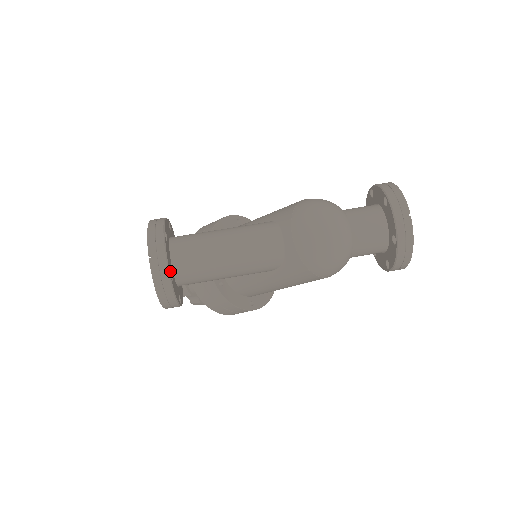
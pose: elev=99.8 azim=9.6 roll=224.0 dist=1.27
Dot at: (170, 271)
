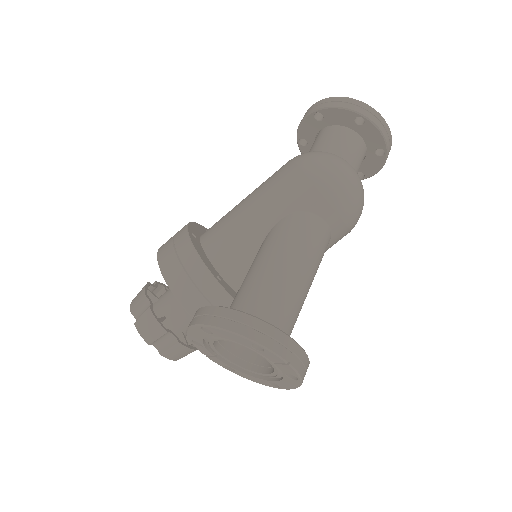
Dot at: occluded
